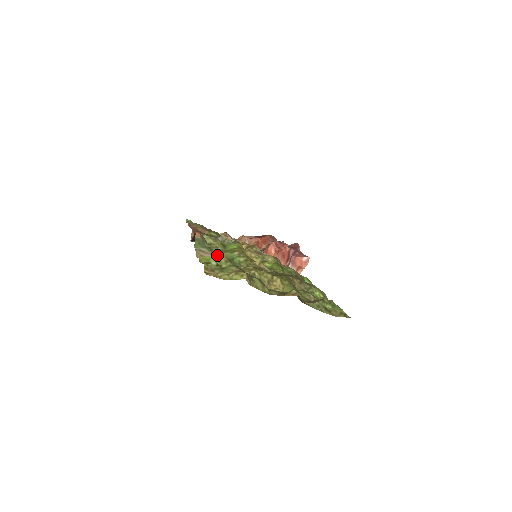
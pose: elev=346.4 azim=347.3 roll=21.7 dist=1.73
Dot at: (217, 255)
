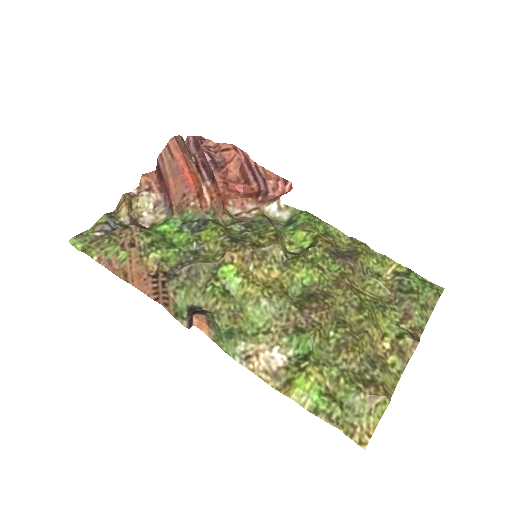
Dot at: (304, 375)
